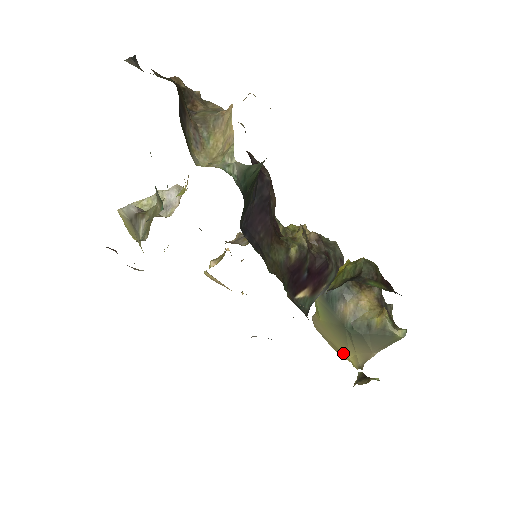
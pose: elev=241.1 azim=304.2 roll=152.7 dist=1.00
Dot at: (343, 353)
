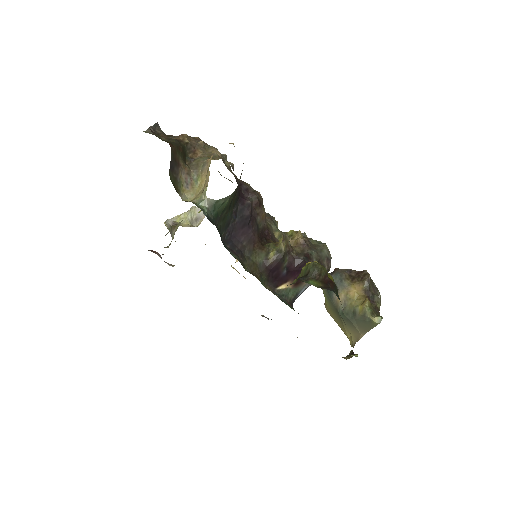
Dot at: (345, 333)
